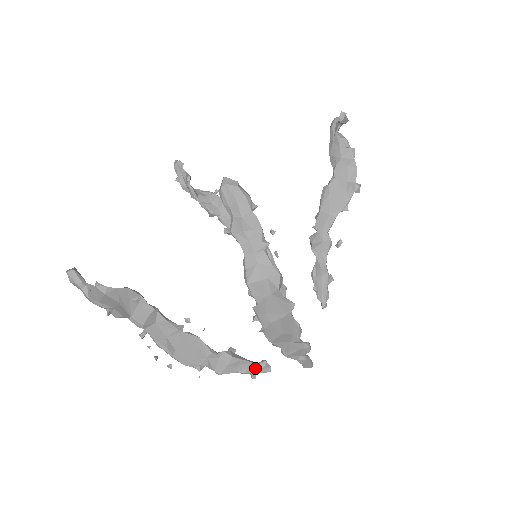
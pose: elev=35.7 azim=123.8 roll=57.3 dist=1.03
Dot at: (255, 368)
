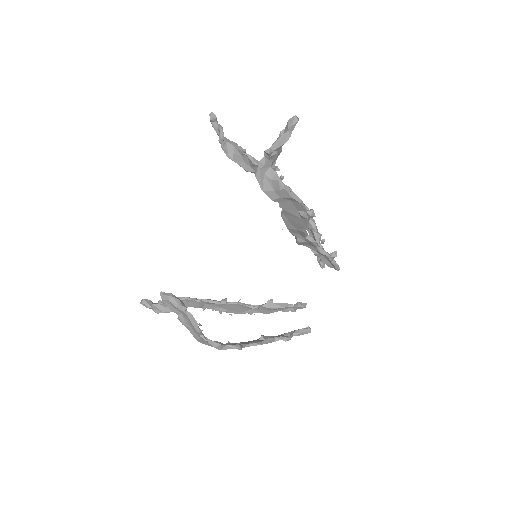
Dot at: (292, 308)
